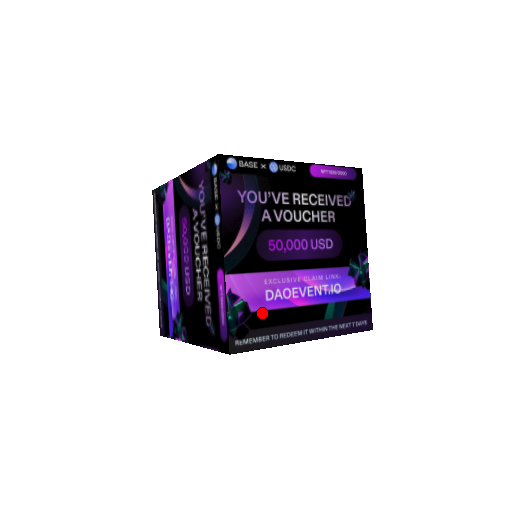
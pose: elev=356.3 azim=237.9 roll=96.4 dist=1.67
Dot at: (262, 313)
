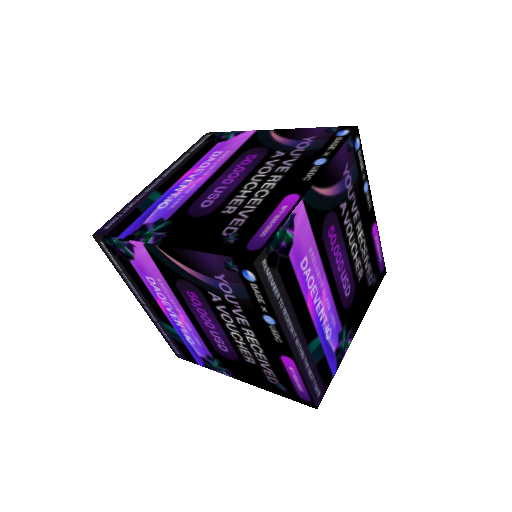
Dot at: (291, 269)
